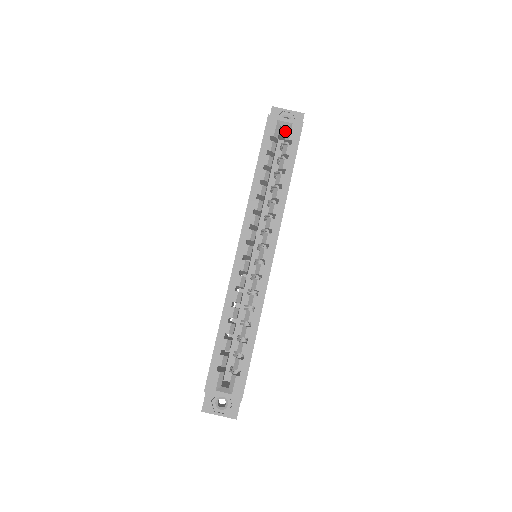
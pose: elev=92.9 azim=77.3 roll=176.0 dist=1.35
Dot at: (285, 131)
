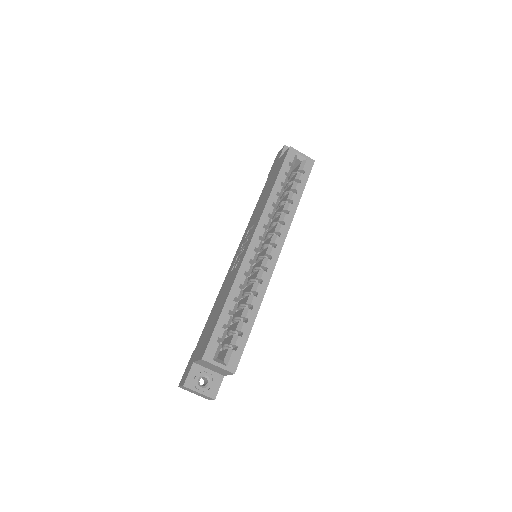
Dot at: (297, 164)
